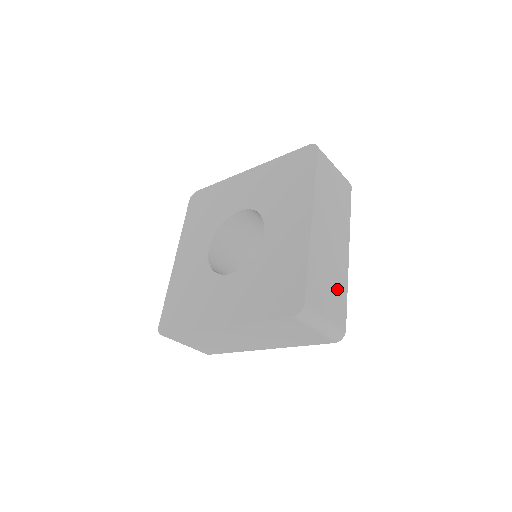
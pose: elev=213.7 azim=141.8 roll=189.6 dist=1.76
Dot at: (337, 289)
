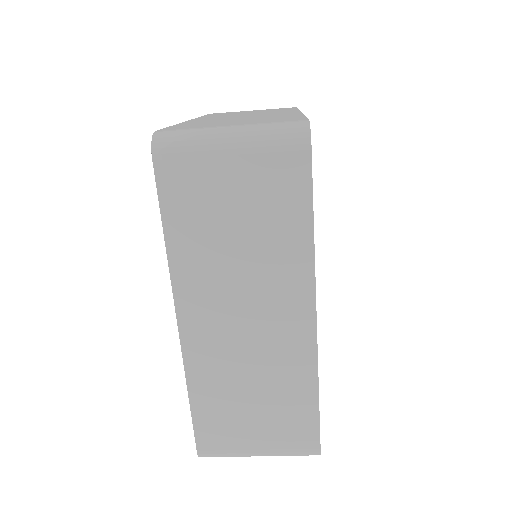
Dot at: occluded
